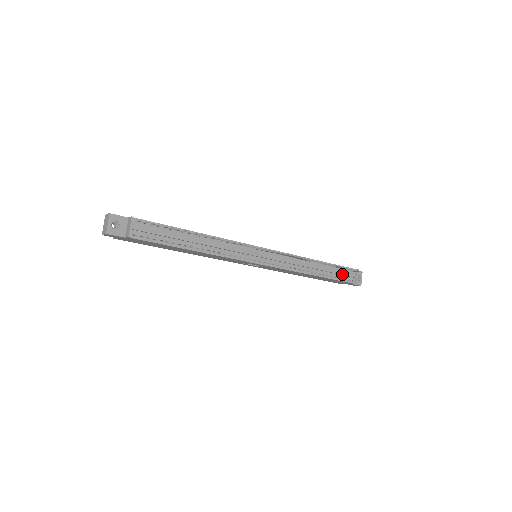
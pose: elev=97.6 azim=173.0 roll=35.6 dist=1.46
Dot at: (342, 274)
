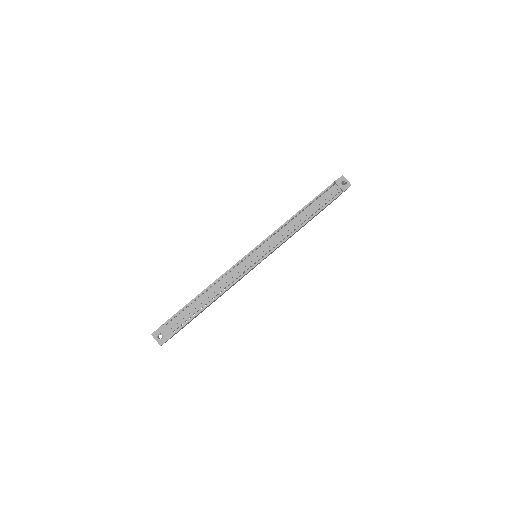
Dot at: (325, 199)
